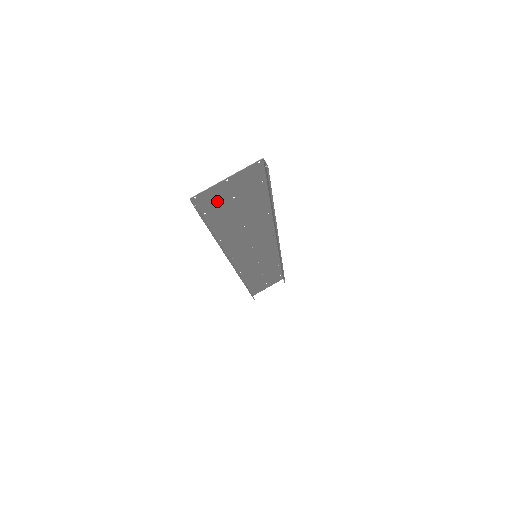
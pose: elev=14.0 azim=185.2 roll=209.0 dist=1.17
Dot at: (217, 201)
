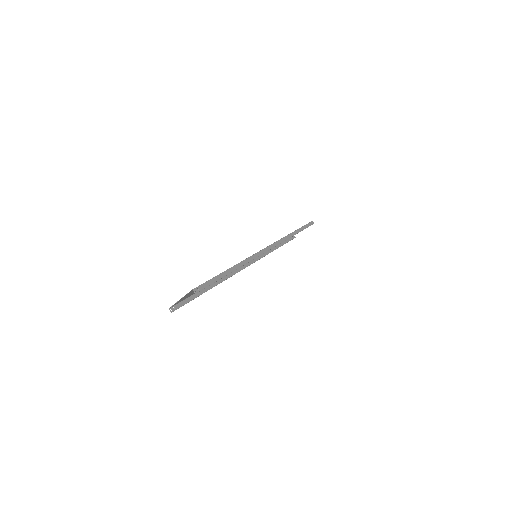
Dot at: occluded
